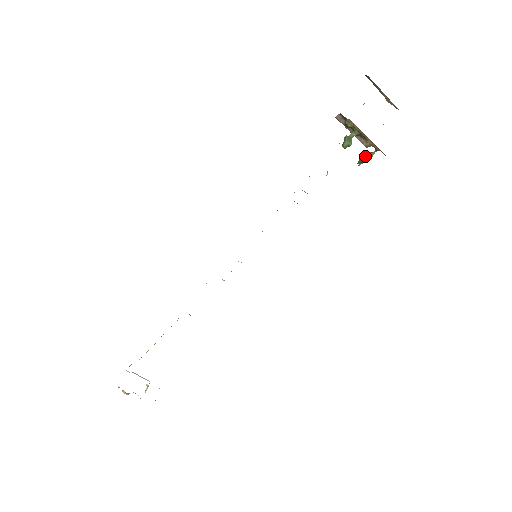
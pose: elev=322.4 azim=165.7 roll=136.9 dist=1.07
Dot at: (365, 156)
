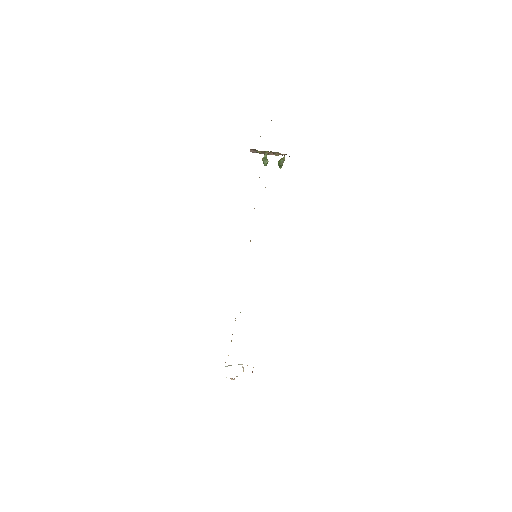
Dot at: (280, 162)
